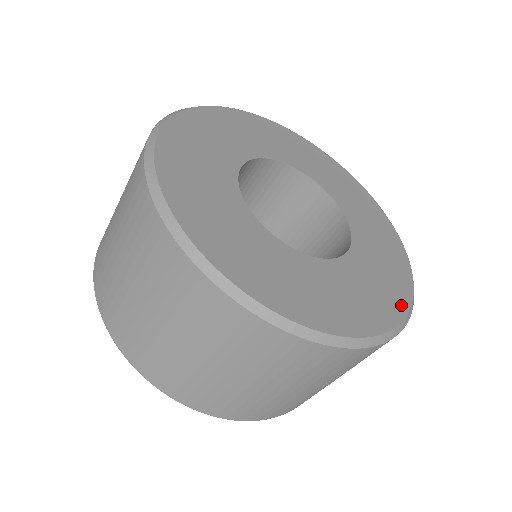
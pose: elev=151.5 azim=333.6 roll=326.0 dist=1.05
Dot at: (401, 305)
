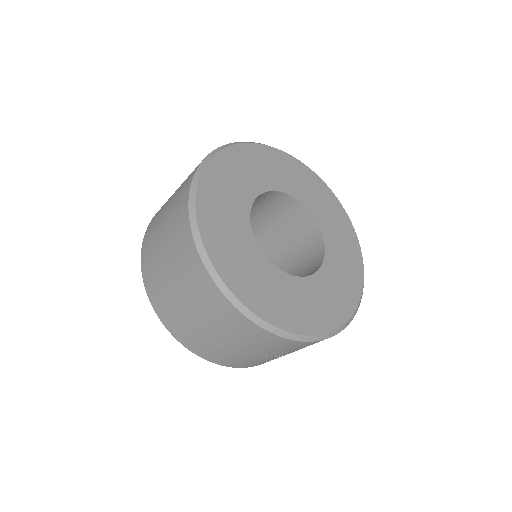
Dot at: (308, 328)
